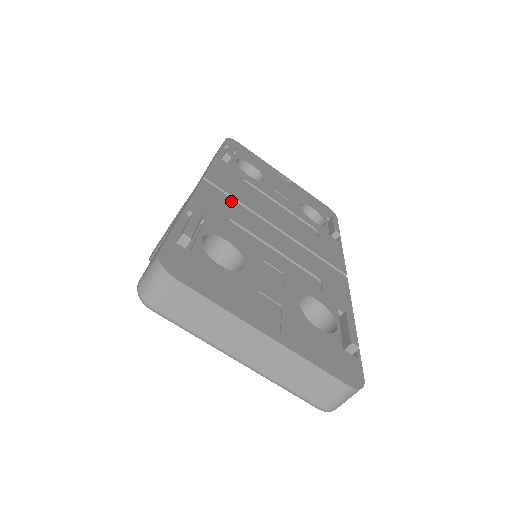
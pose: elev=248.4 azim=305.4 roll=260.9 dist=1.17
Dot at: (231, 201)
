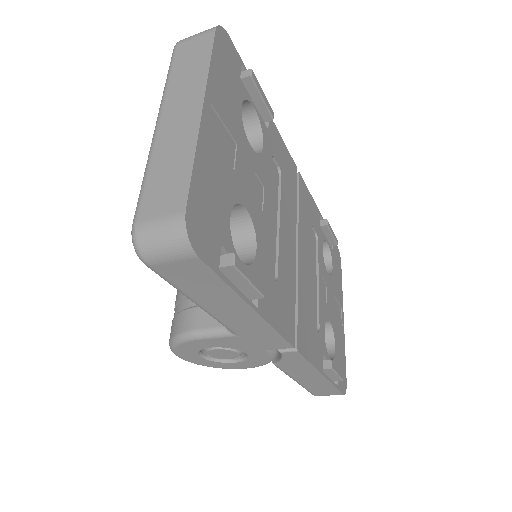
Dot at: (295, 192)
